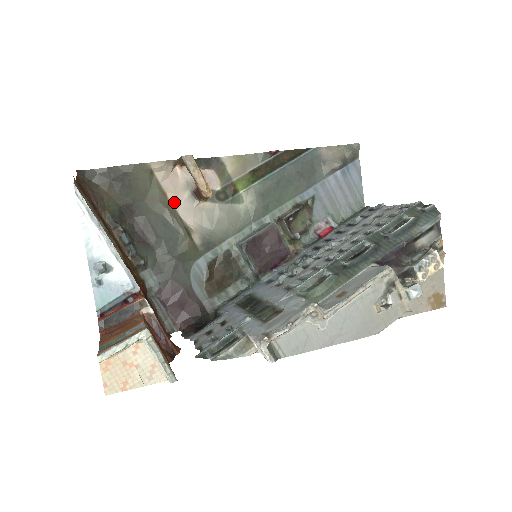
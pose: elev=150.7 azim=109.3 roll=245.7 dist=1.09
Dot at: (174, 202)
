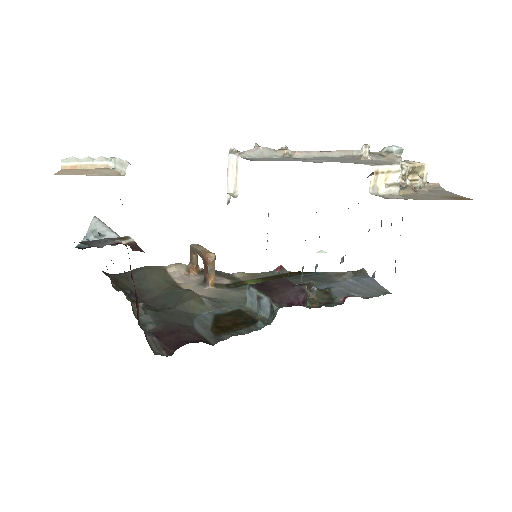
Dot at: (184, 287)
